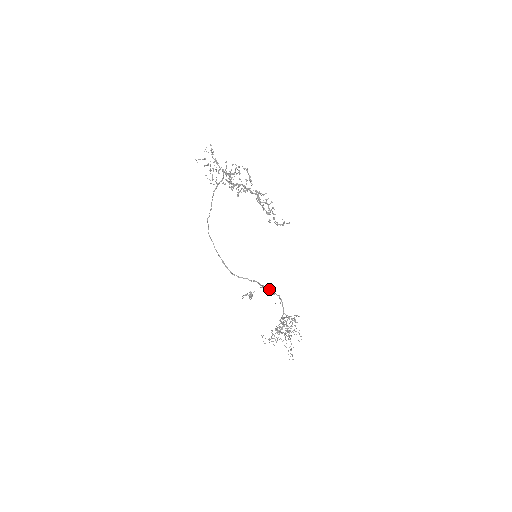
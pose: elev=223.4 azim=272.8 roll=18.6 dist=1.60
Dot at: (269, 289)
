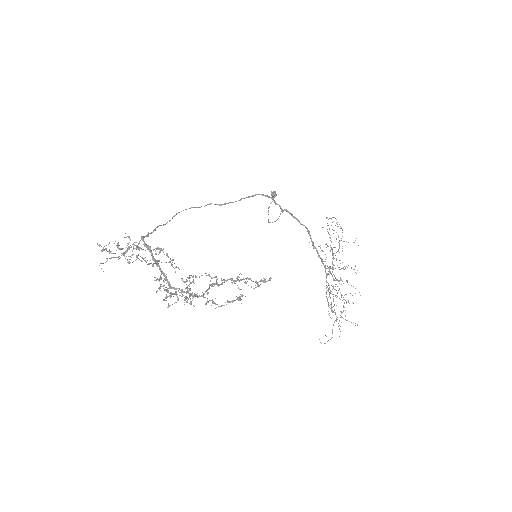
Dot at: (290, 214)
